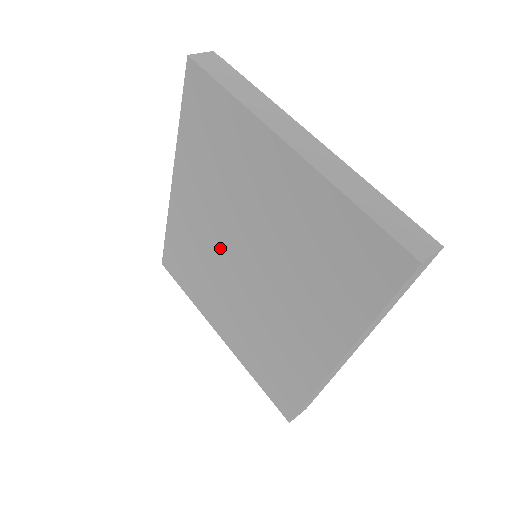
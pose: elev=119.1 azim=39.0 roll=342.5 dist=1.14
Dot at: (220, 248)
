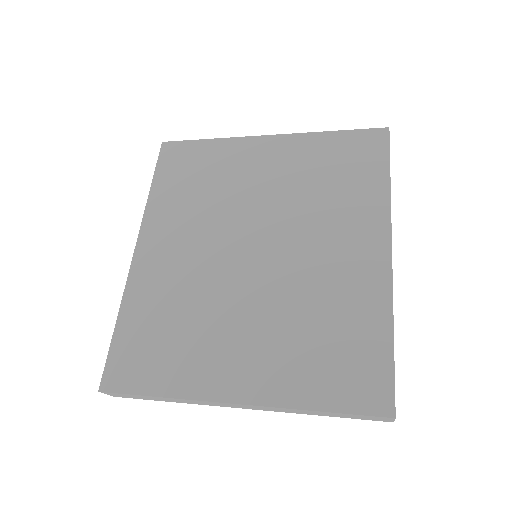
Dot at: (216, 263)
